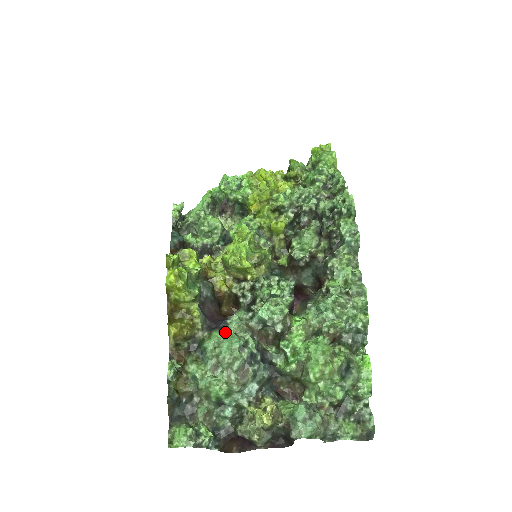
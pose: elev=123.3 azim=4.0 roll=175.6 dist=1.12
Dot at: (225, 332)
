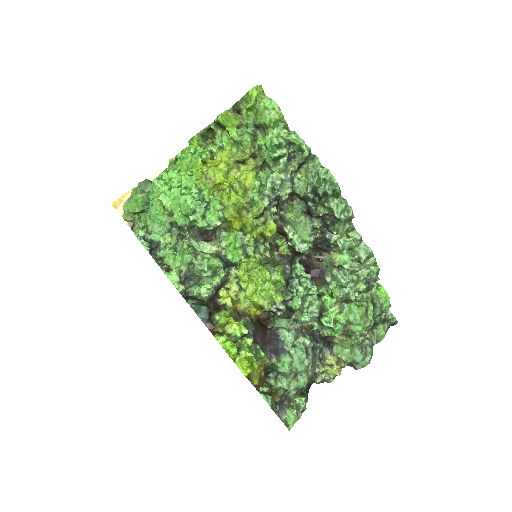
Dot at: (288, 351)
